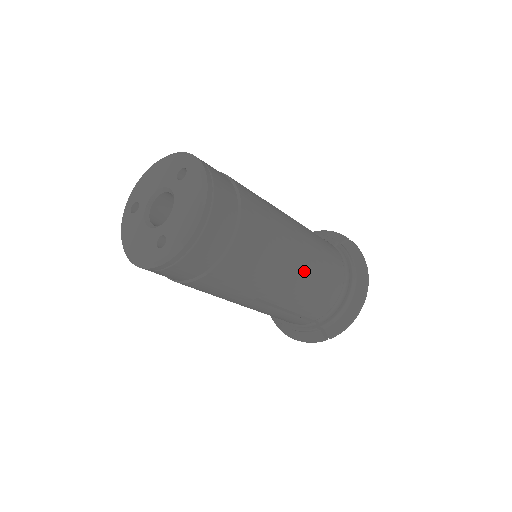
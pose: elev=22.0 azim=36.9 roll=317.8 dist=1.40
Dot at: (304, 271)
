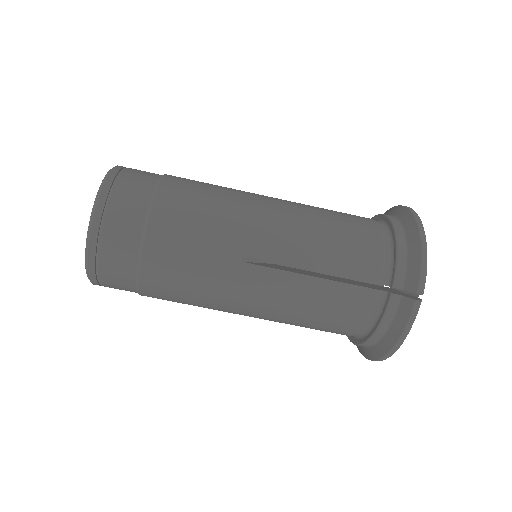
Dot at: (289, 213)
